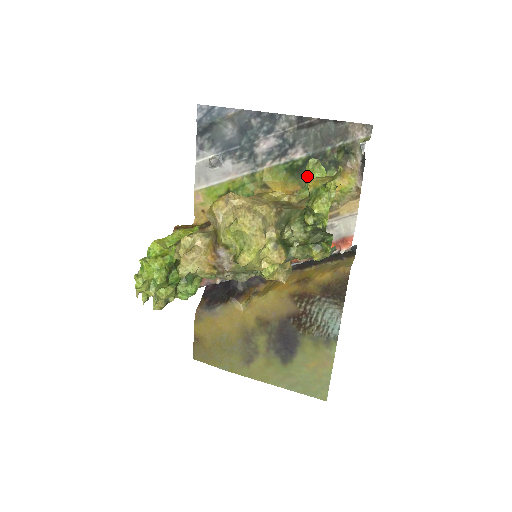
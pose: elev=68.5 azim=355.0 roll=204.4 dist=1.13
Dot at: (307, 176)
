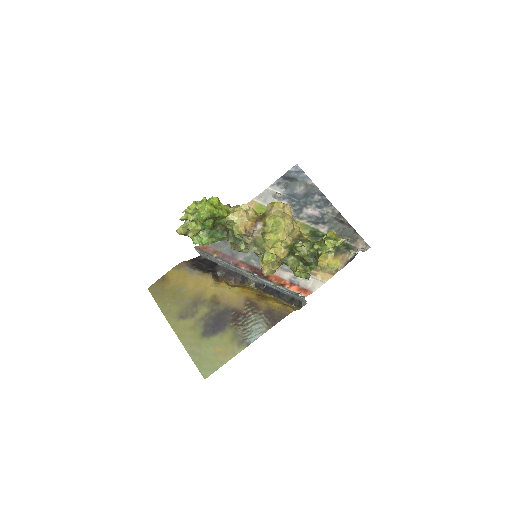
Dot at: occluded
